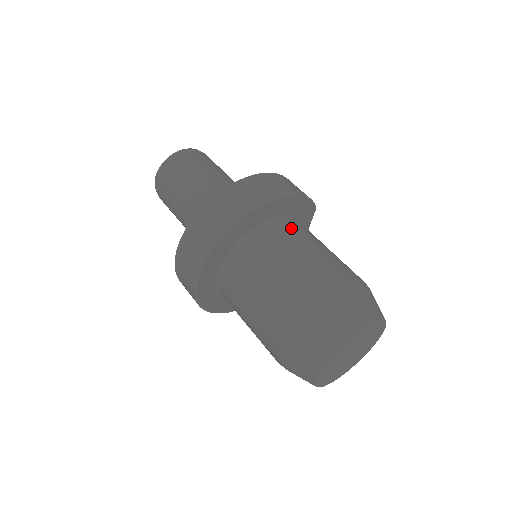
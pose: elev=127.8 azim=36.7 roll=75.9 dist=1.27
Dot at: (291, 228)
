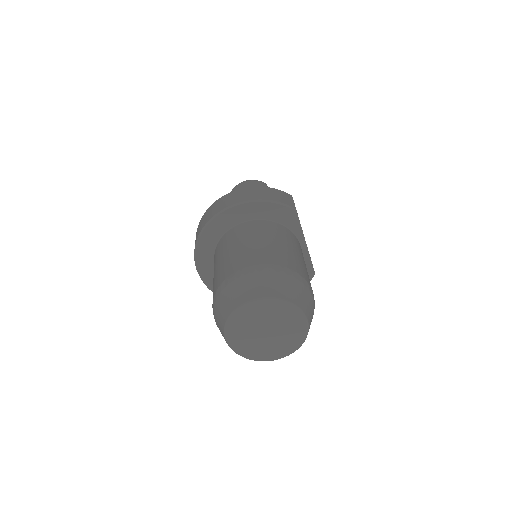
Dot at: (252, 228)
